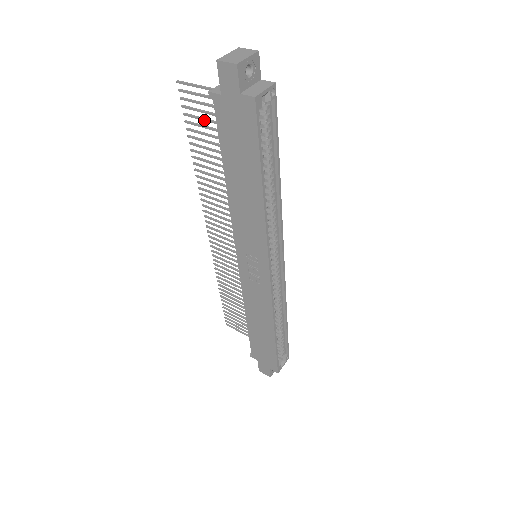
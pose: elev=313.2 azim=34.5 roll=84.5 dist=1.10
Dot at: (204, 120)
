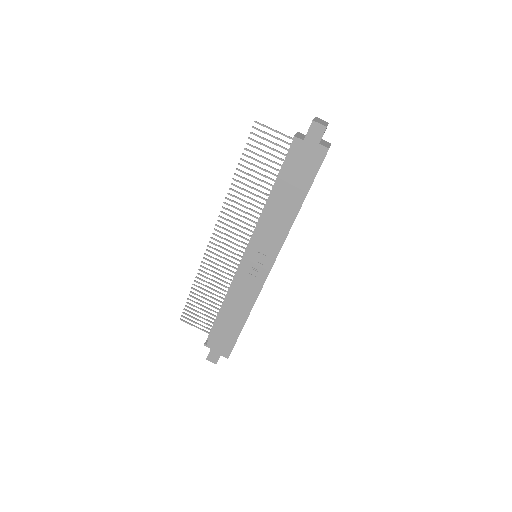
Dot at: (264, 152)
